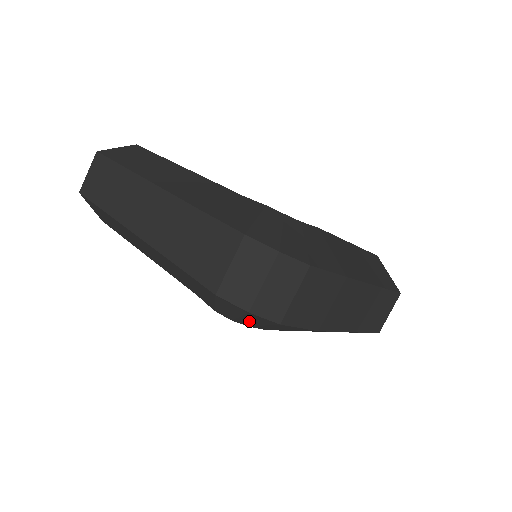
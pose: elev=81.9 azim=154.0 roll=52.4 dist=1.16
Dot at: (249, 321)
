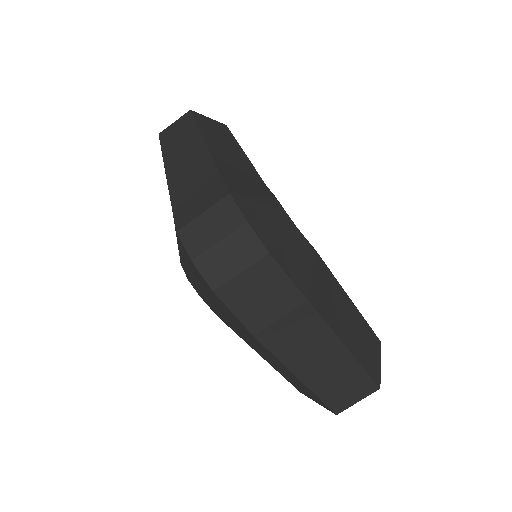
Dot at: (197, 282)
